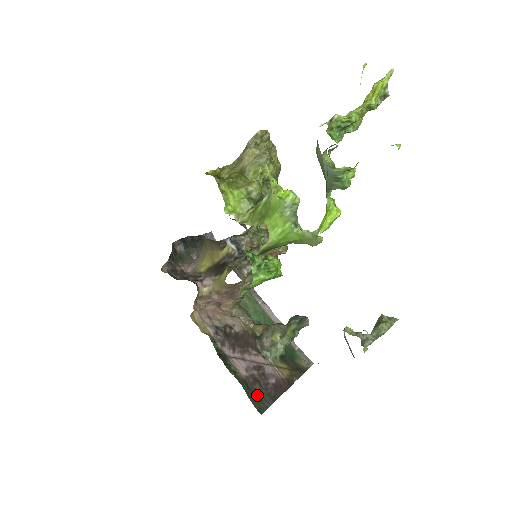
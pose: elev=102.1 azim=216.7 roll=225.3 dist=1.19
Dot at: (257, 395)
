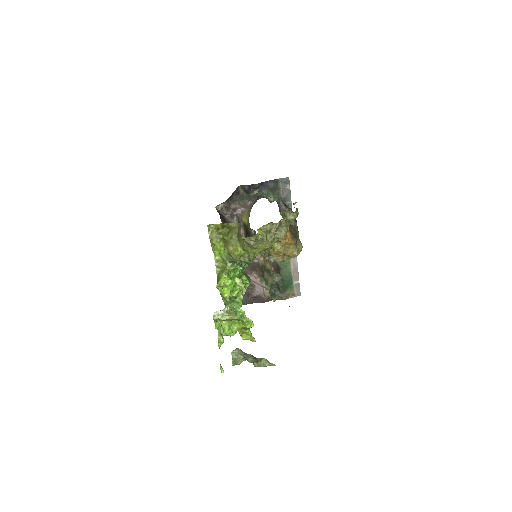
Dot at: occluded
